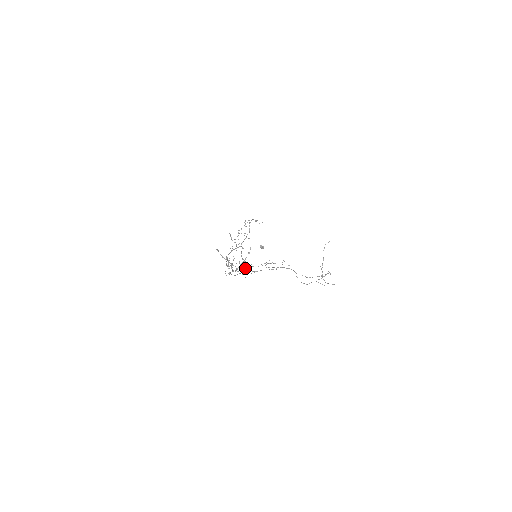
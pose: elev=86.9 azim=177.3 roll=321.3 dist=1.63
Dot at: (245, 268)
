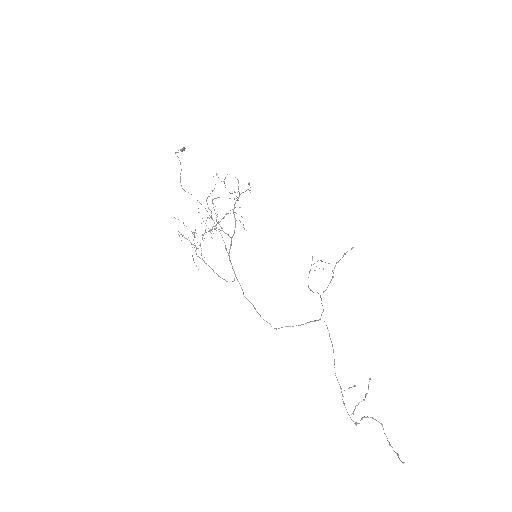
Dot at: (290, 326)
